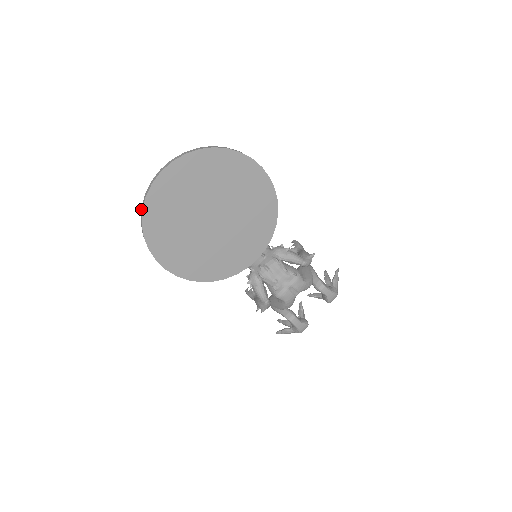
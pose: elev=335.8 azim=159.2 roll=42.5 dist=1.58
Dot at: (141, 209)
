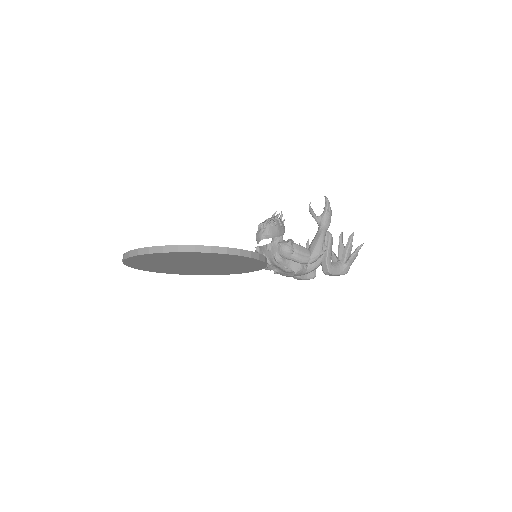
Dot at: occluded
